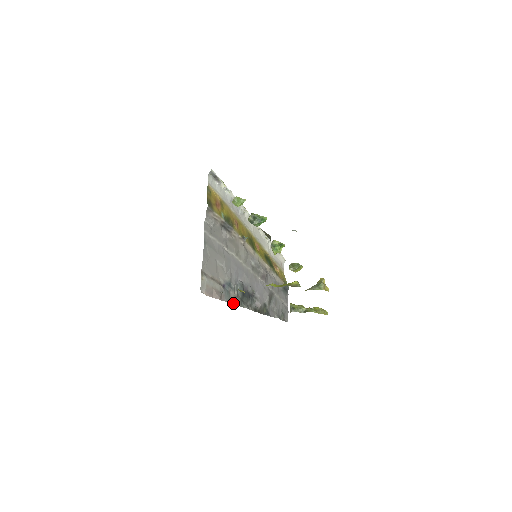
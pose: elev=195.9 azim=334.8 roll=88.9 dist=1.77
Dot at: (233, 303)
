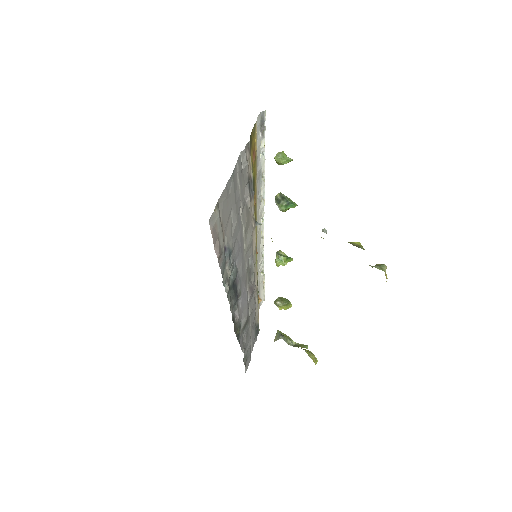
Dot at: (223, 282)
